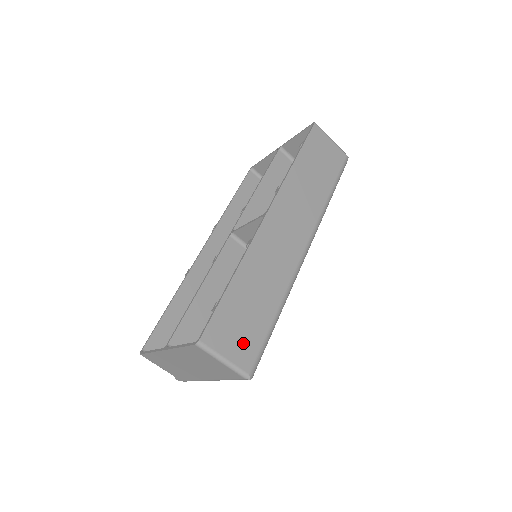
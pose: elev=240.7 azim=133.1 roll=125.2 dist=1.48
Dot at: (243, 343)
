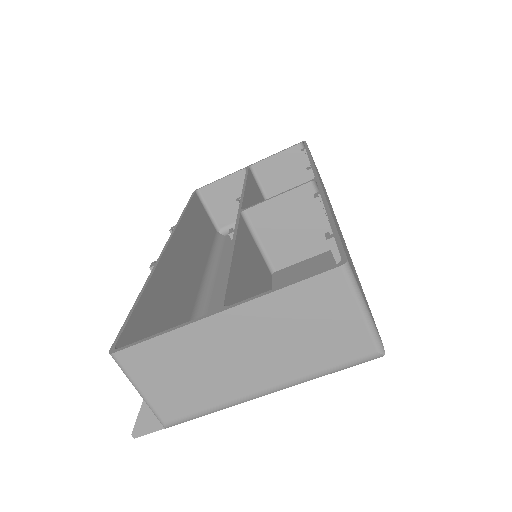
Dot at: (365, 299)
